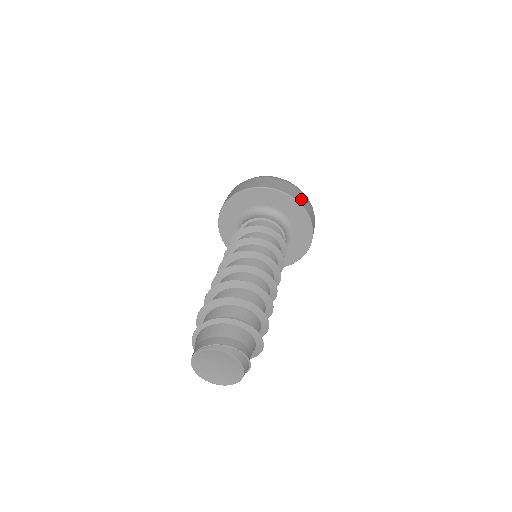
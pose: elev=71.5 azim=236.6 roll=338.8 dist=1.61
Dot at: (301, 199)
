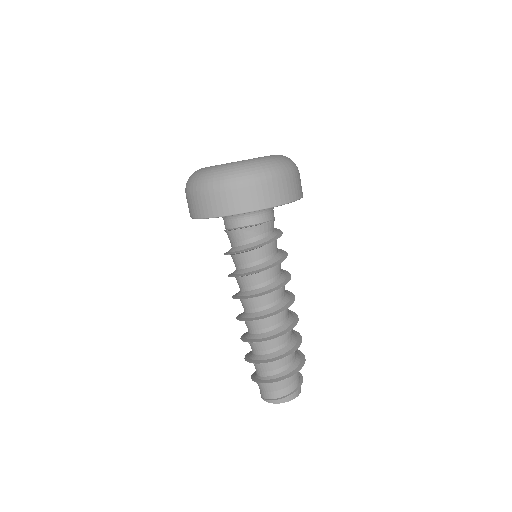
Dot at: (244, 202)
